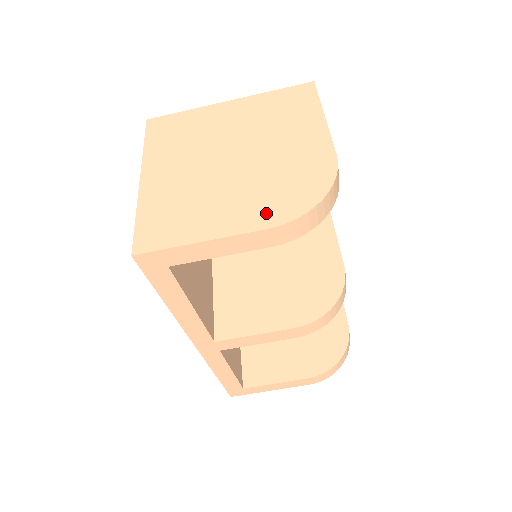
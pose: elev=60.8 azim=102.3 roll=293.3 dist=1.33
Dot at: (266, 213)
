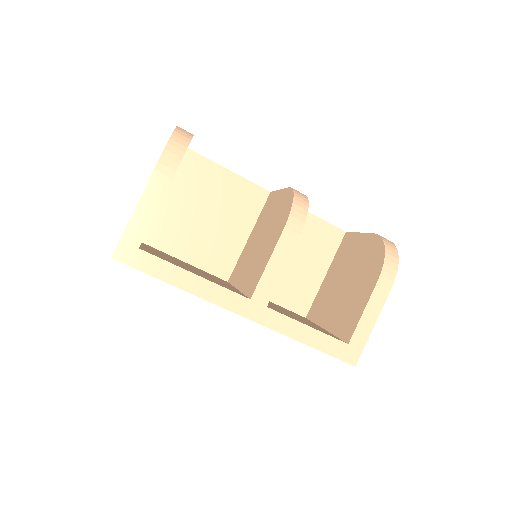
Dot at: occluded
